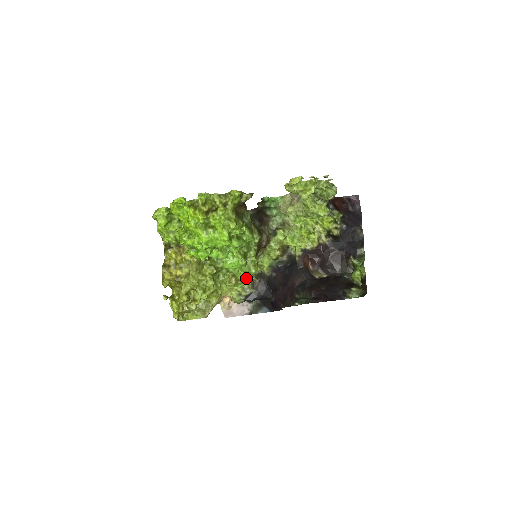
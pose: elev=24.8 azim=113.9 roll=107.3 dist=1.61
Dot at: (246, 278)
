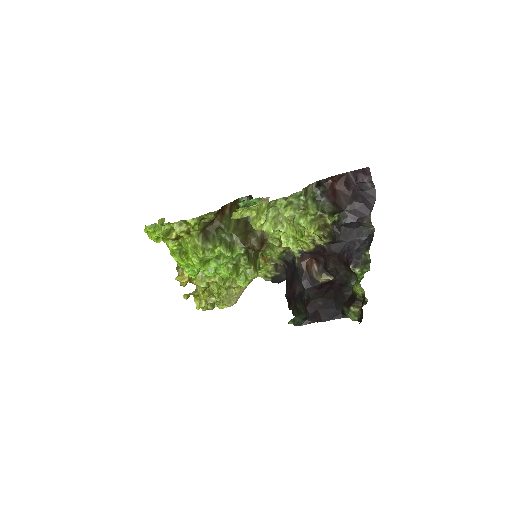
Dot at: occluded
